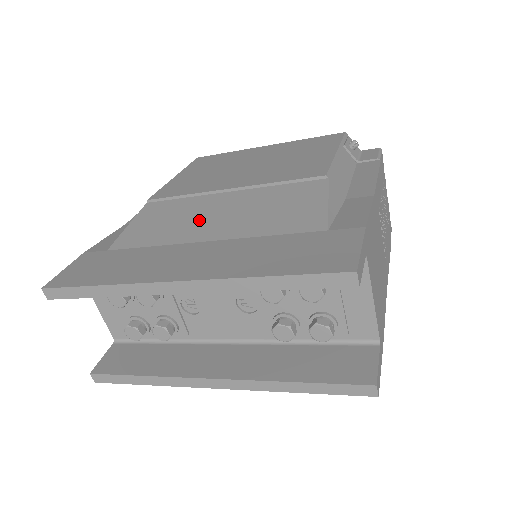
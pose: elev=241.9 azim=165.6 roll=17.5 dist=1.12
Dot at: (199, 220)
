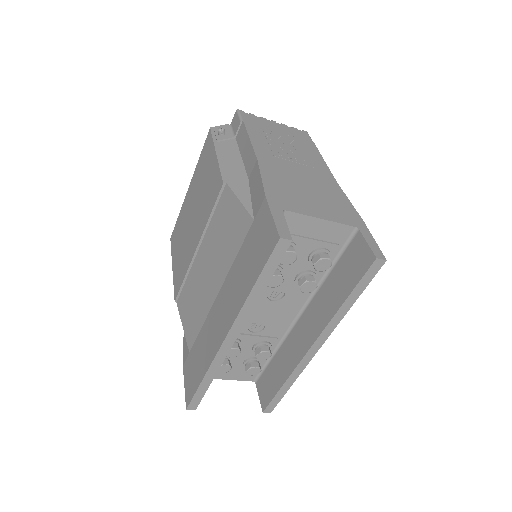
Dot at: (204, 285)
